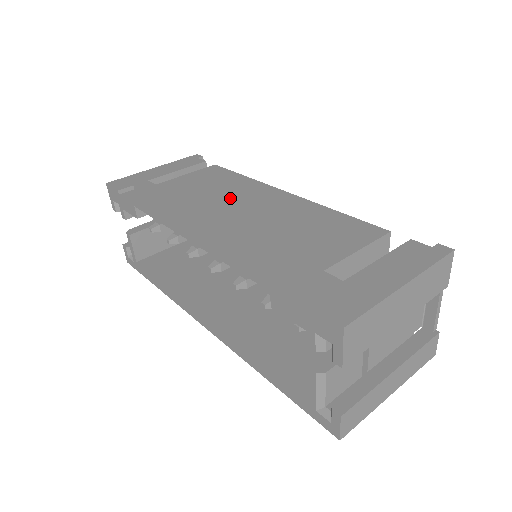
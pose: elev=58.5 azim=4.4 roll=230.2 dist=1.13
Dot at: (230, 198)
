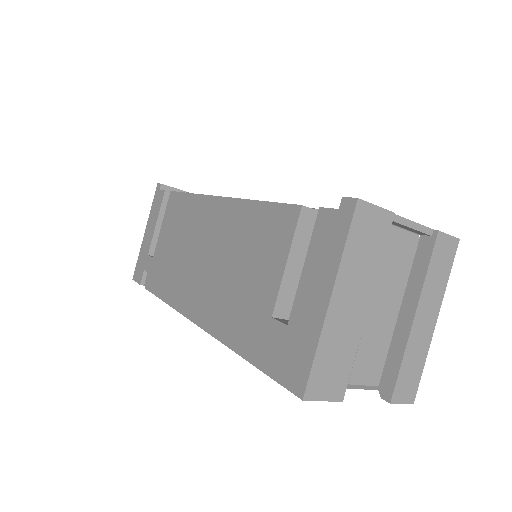
Dot at: (192, 242)
